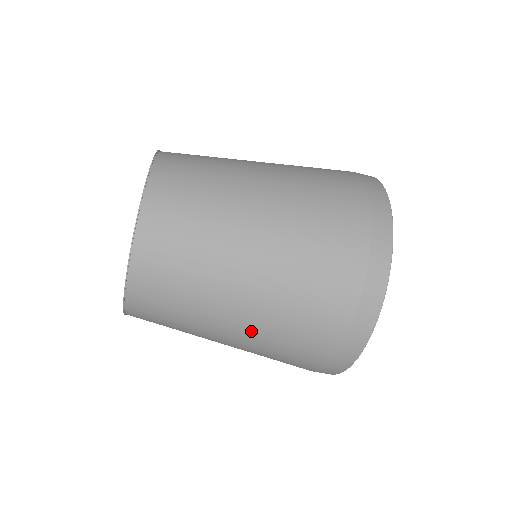
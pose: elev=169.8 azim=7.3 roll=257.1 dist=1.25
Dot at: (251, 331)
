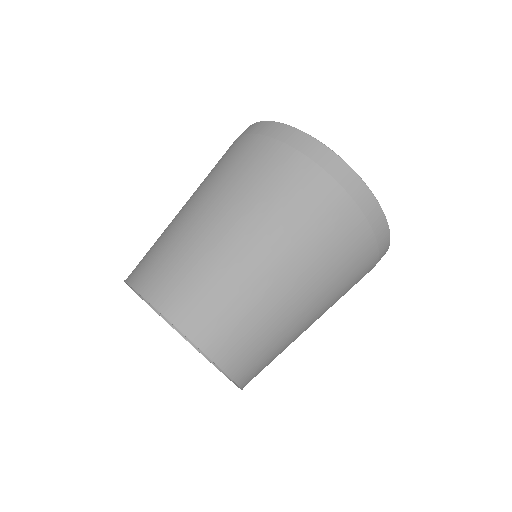
Dot at: (246, 216)
